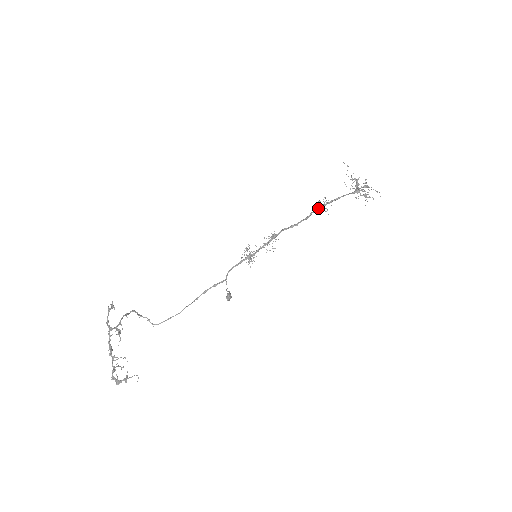
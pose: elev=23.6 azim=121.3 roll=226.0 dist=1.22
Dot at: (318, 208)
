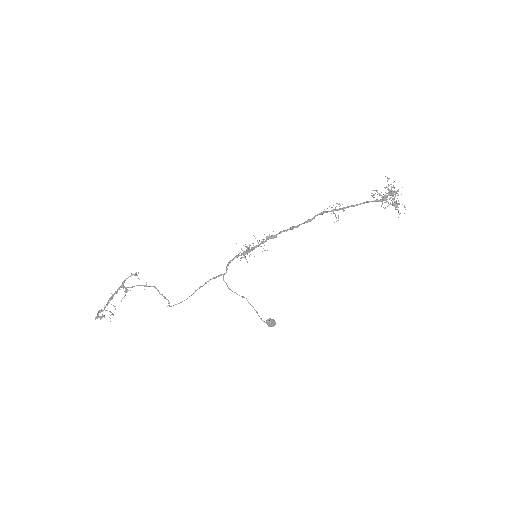
Dot at: (323, 211)
